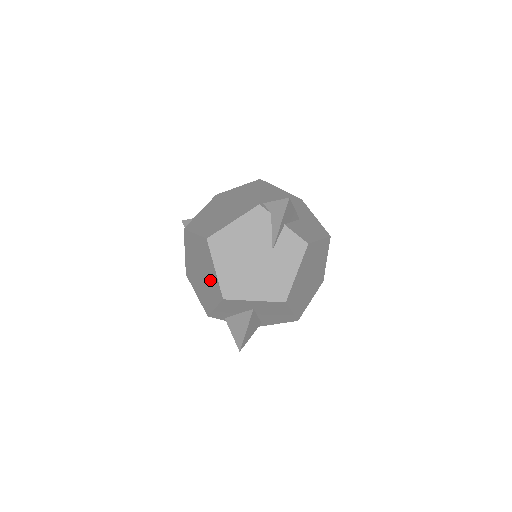
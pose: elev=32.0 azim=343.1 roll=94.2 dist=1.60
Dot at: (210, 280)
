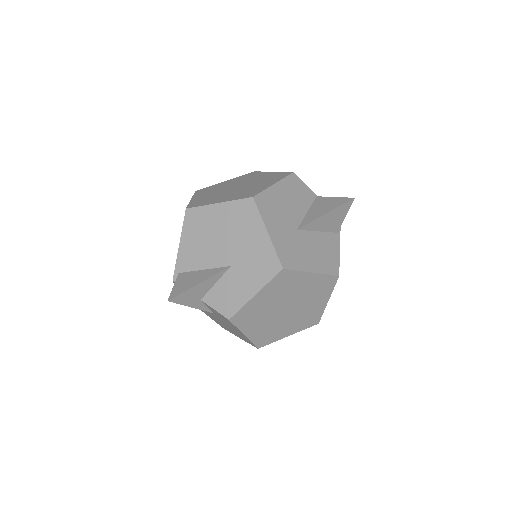
Dot at: occluded
